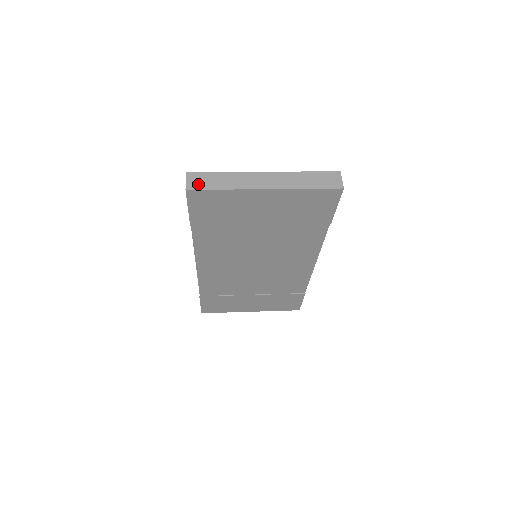
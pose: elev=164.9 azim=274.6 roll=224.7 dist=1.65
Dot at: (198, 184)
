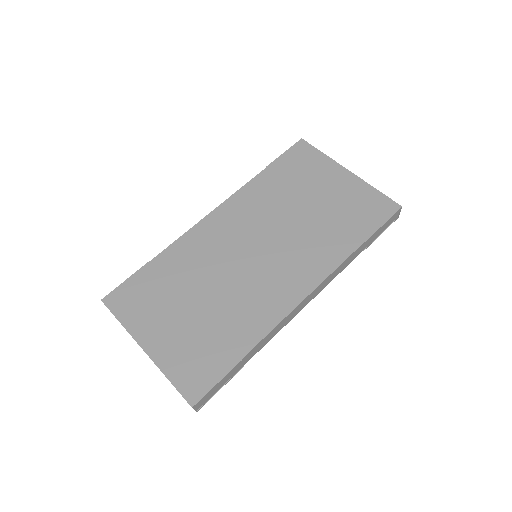
Dot at: occluded
